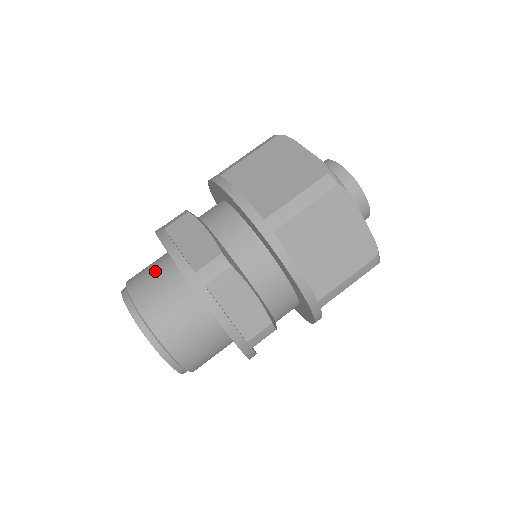
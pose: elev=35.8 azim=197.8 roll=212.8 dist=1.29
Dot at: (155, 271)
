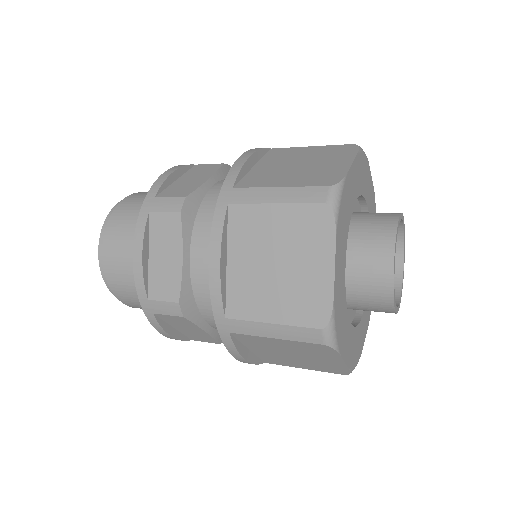
Dot at: (132, 238)
